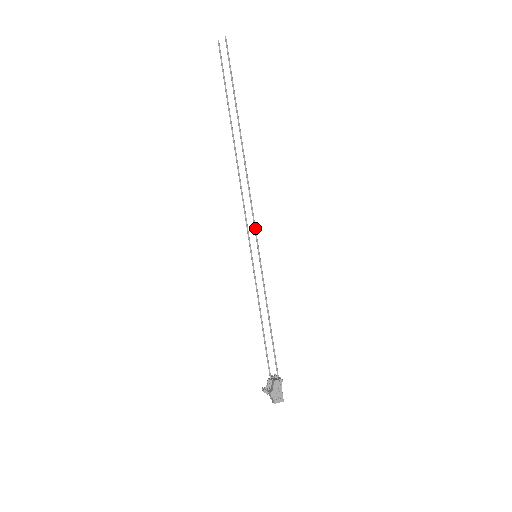
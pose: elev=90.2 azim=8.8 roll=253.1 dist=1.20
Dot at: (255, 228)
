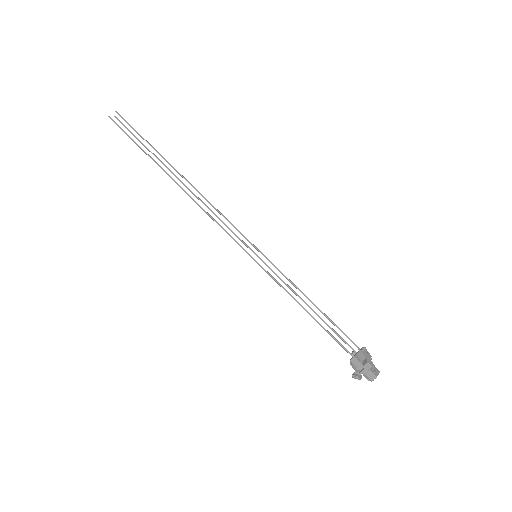
Dot at: (240, 232)
